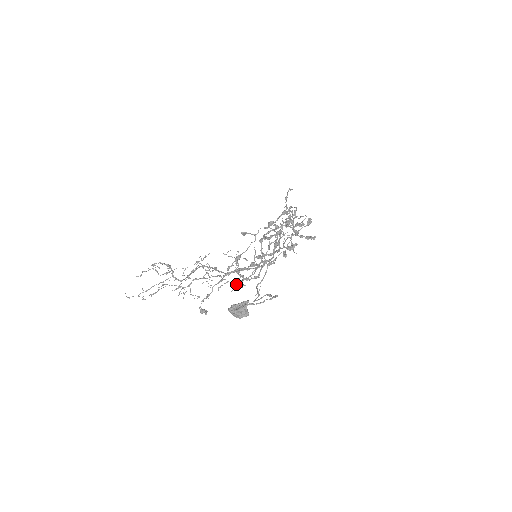
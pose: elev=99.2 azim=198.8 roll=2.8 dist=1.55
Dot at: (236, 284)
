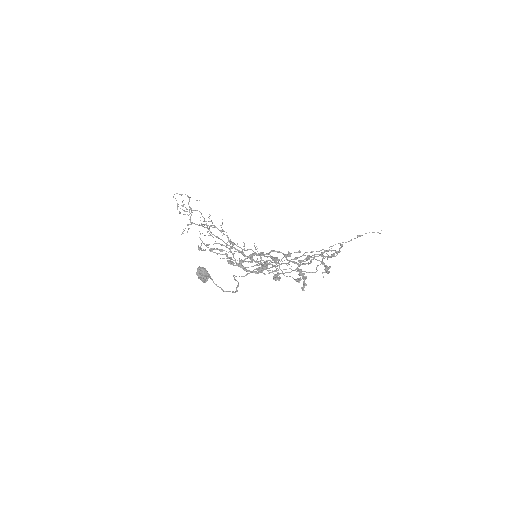
Dot at: occluded
